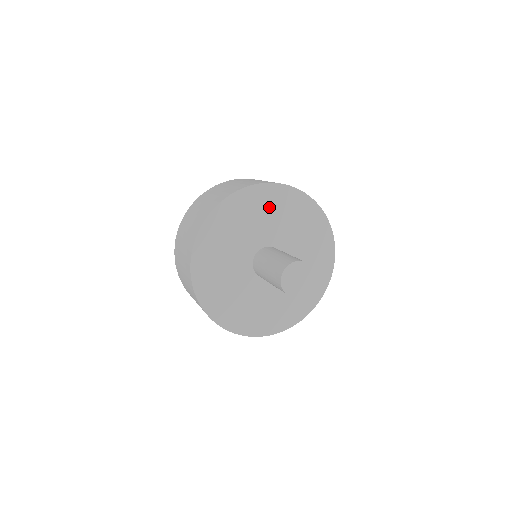
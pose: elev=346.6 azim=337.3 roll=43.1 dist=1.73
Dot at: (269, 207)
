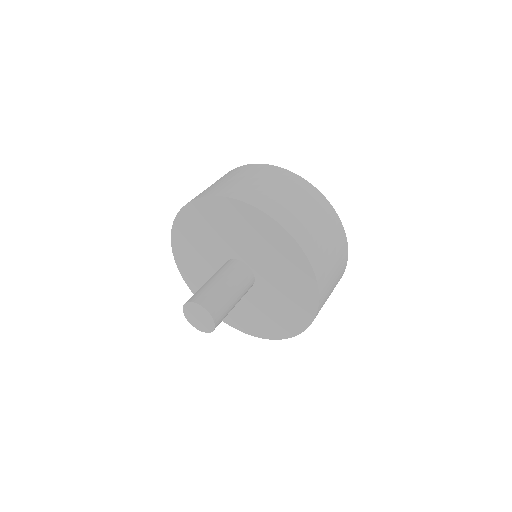
Dot at: (273, 247)
